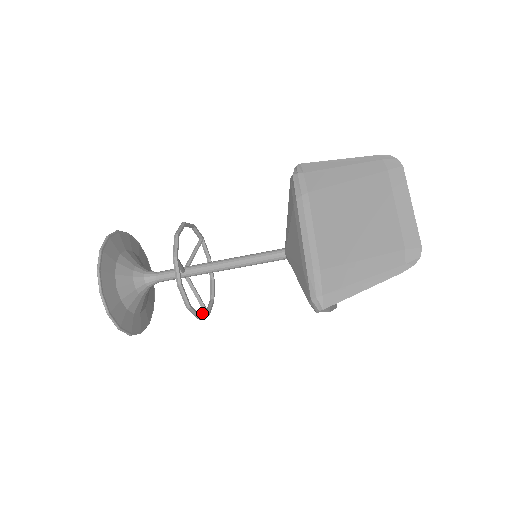
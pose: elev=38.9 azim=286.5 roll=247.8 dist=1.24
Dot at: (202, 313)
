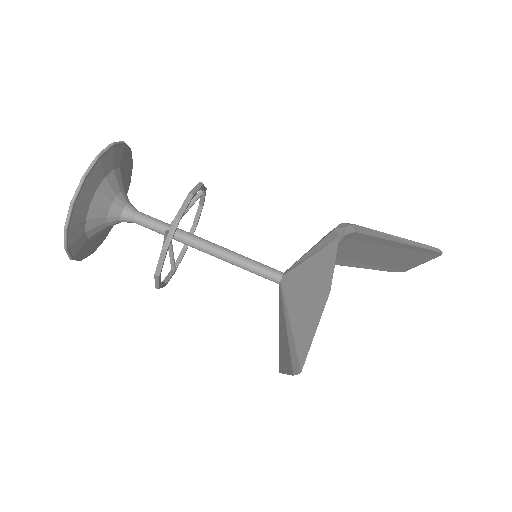
Dot at: (172, 232)
